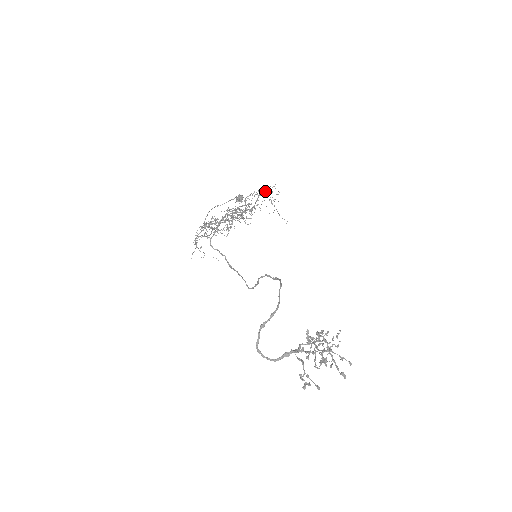
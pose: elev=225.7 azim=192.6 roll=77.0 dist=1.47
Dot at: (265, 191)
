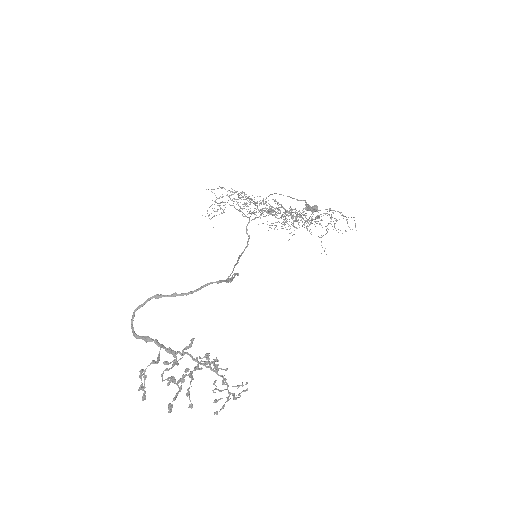
Dot at: (333, 213)
